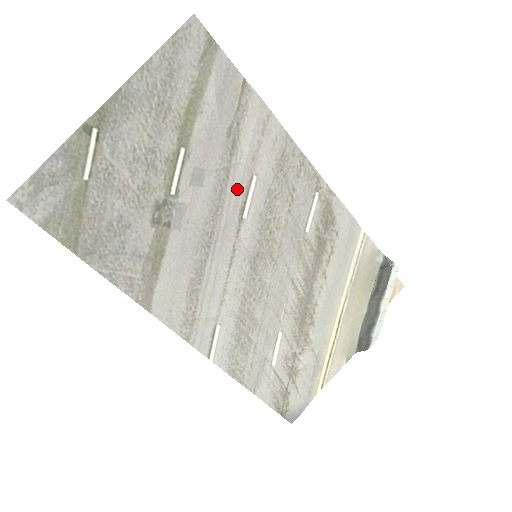
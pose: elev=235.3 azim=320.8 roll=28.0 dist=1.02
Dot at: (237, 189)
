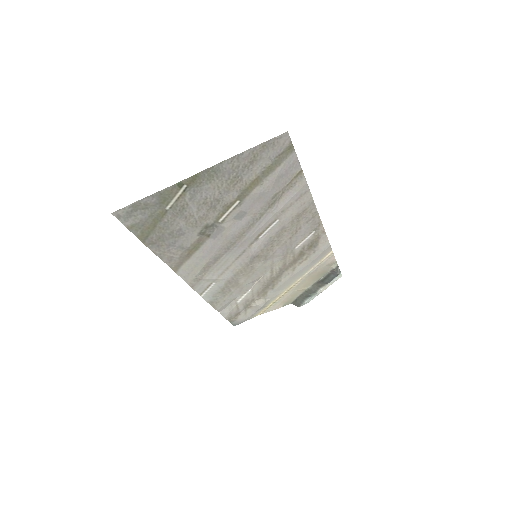
Dot at: (263, 225)
